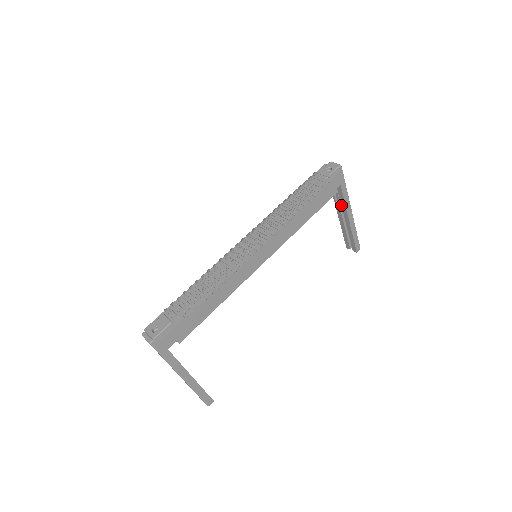
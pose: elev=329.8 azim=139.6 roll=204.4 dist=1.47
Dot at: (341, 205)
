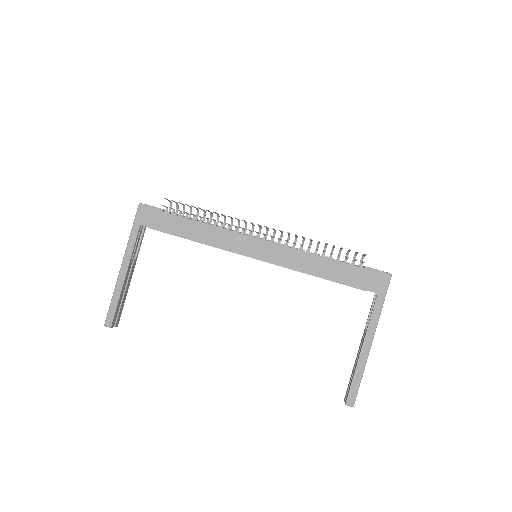
Dot at: occluded
